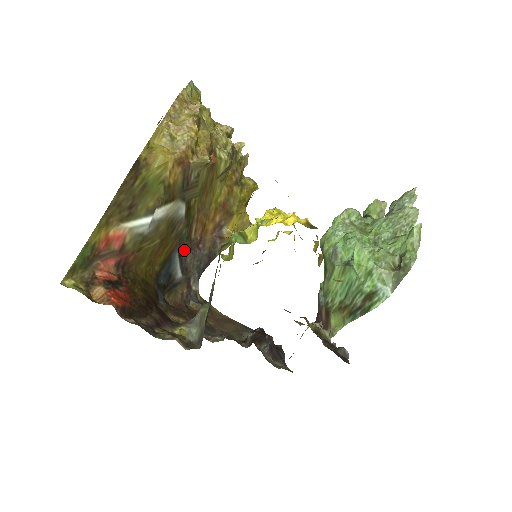
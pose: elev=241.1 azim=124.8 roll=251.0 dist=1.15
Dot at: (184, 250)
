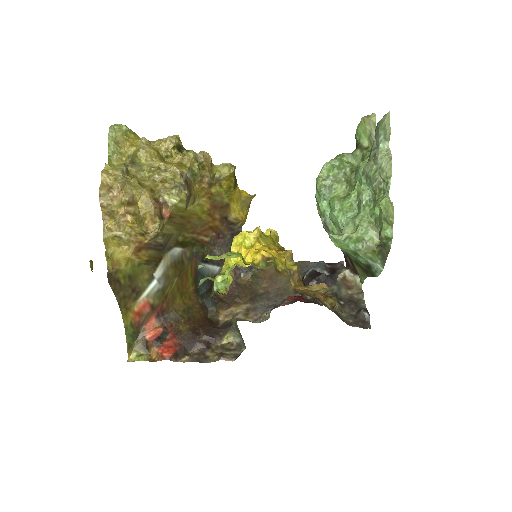
Dot at: (207, 254)
